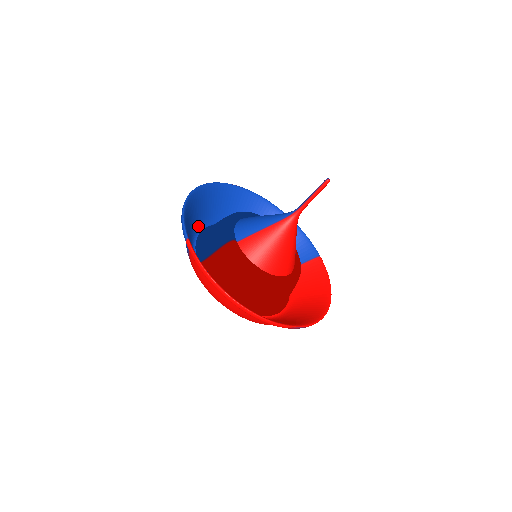
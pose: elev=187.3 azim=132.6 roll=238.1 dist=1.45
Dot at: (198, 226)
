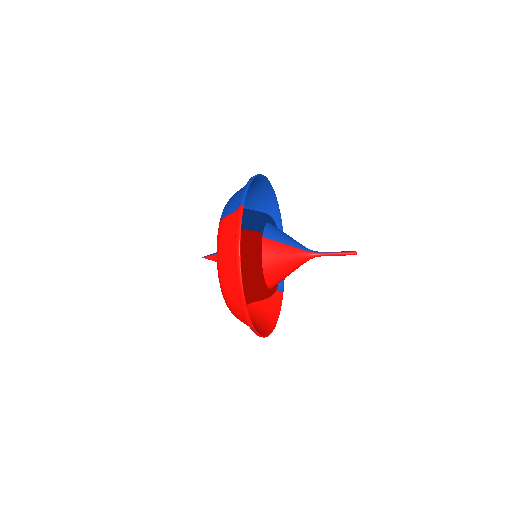
Dot at: occluded
